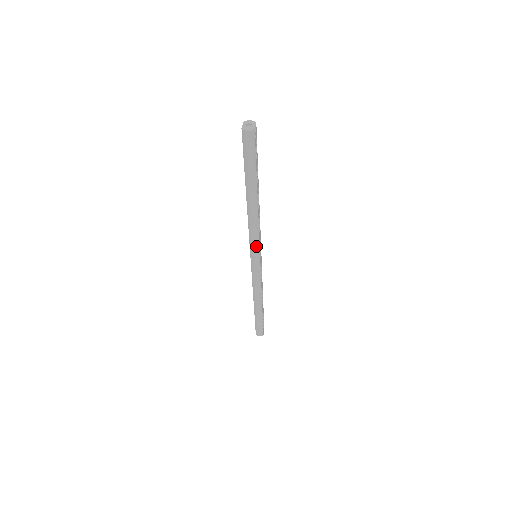
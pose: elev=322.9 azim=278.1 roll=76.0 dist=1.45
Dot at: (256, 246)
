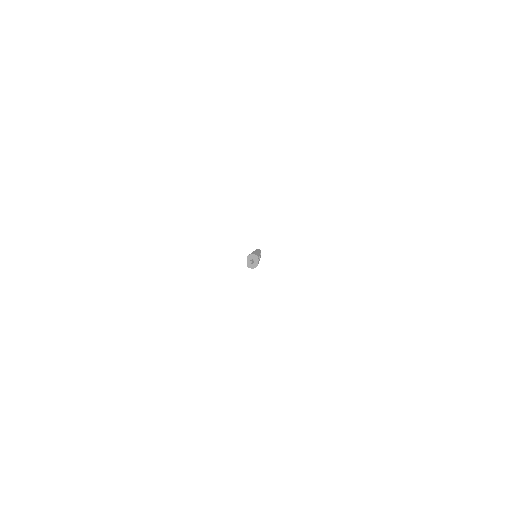
Dot at: occluded
